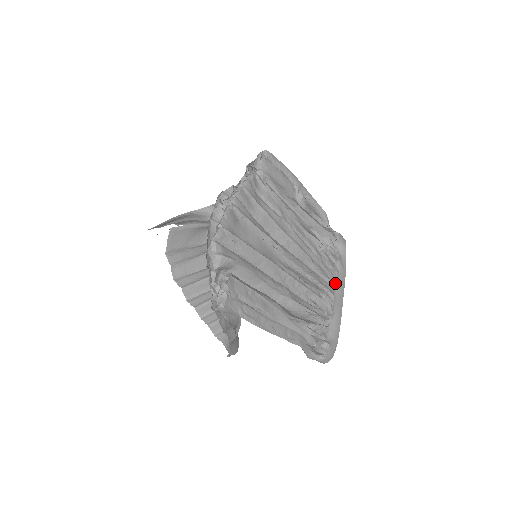
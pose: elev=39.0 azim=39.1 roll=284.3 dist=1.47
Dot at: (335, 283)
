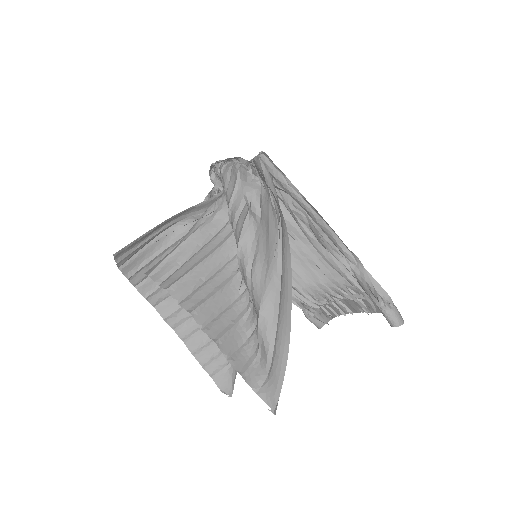
Dot at: occluded
